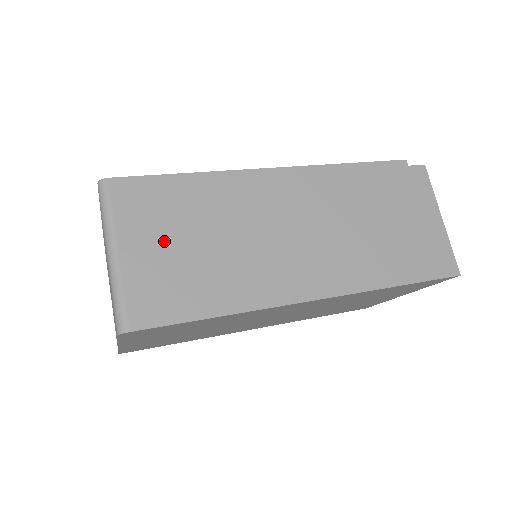
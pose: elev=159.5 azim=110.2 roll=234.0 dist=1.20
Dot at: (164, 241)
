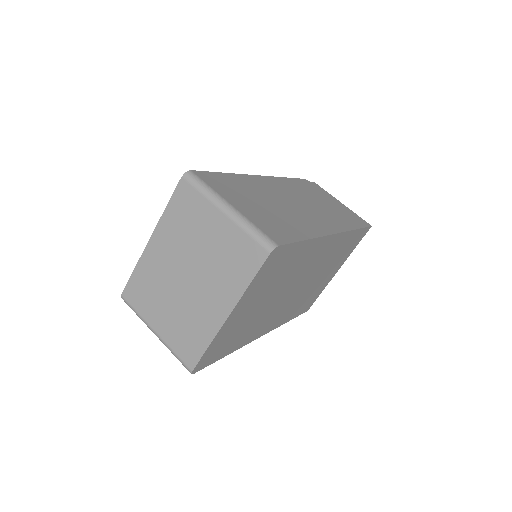
Dot at: (248, 203)
